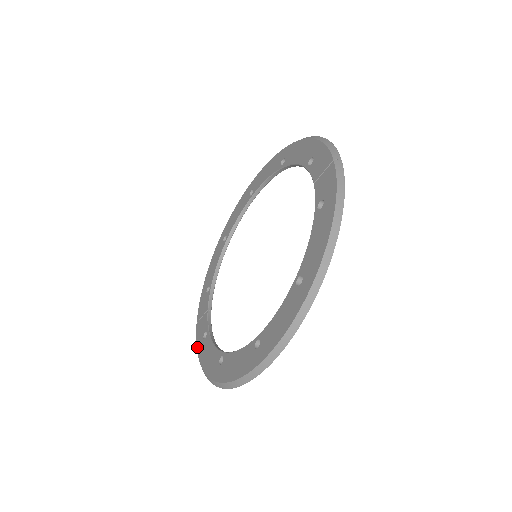
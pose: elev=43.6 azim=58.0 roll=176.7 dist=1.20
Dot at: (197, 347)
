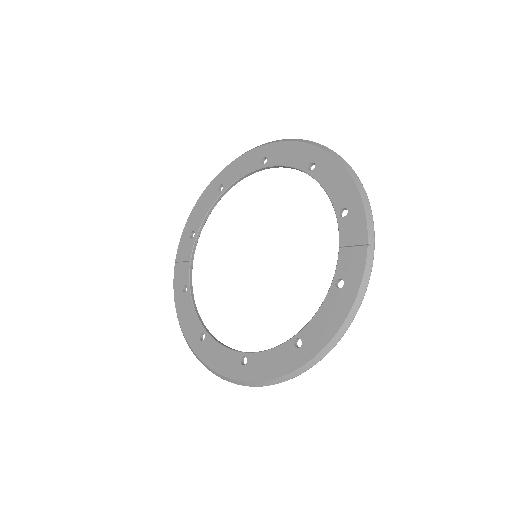
Dot at: (174, 293)
